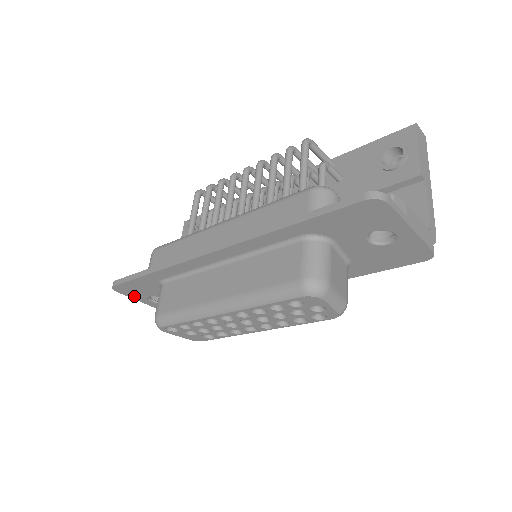
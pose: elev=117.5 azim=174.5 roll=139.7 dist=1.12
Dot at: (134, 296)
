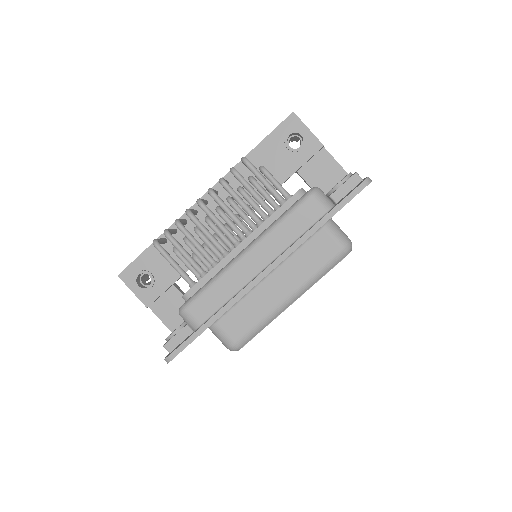
Dot at: occluded
